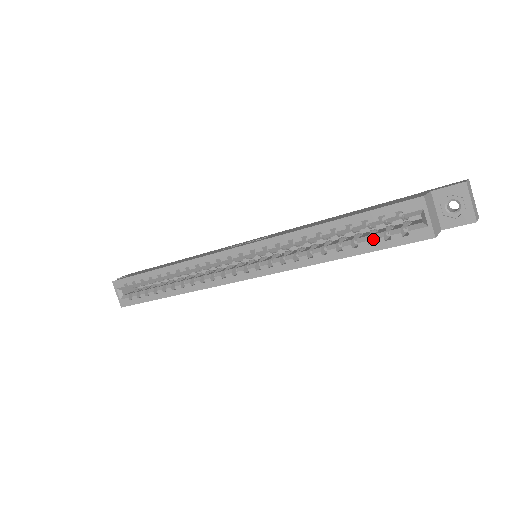
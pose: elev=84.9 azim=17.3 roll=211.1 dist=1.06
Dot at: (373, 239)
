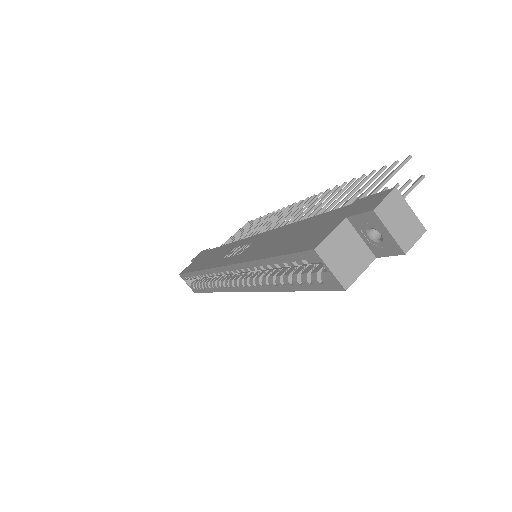
Dot at: (300, 281)
